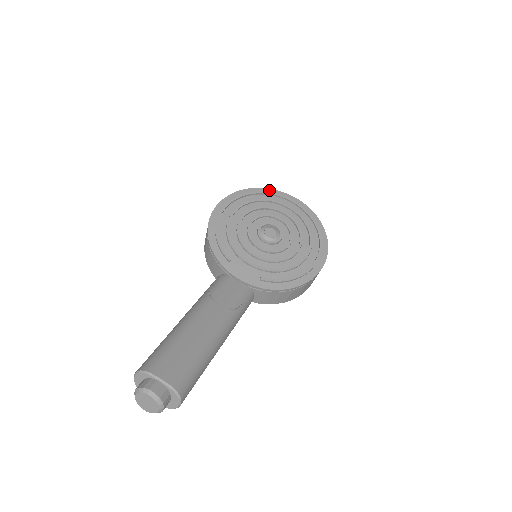
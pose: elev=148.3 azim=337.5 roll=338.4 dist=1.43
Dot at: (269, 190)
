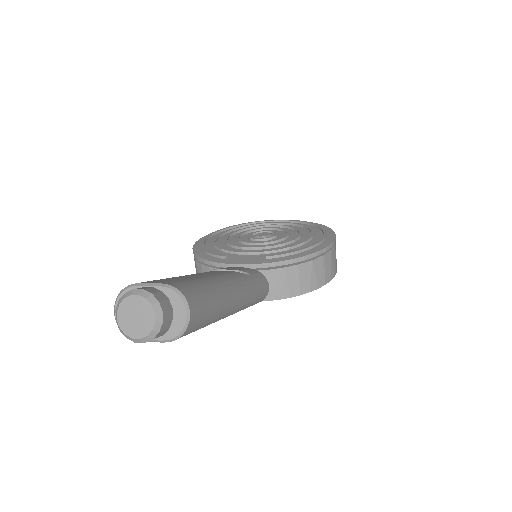
Dot at: occluded
